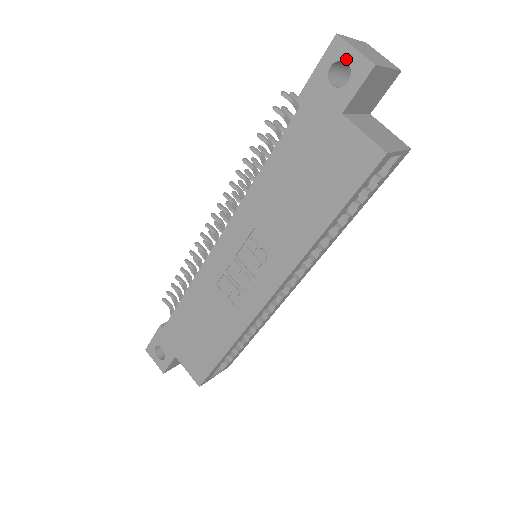
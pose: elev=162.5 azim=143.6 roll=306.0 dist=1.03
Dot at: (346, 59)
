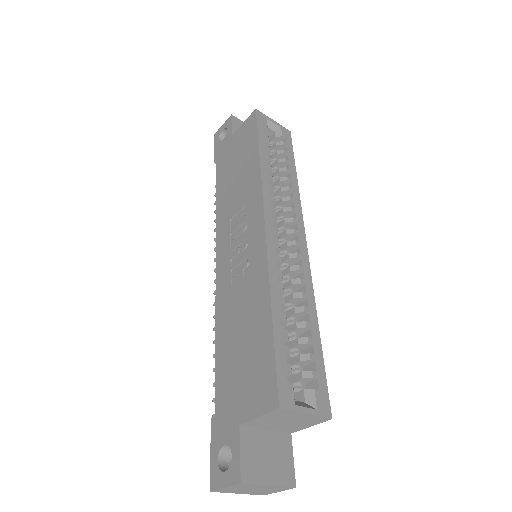
Dot at: (222, 130)
